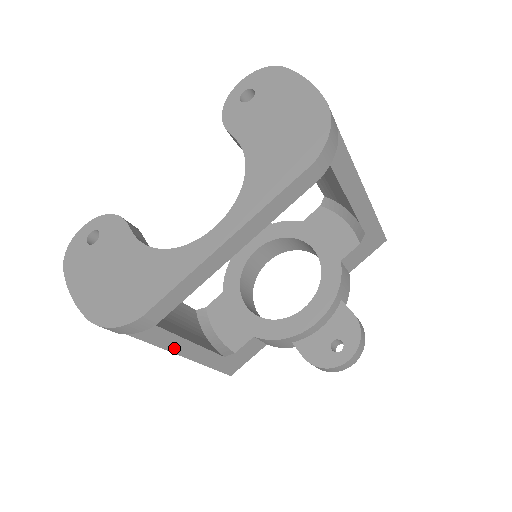
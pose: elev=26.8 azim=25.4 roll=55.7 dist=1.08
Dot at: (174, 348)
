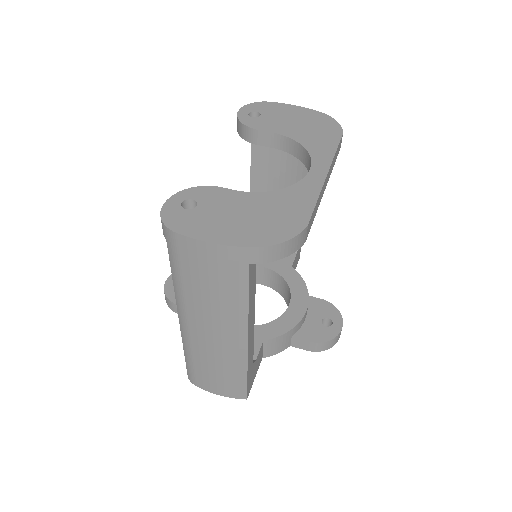
Dot at: (249, 329)
